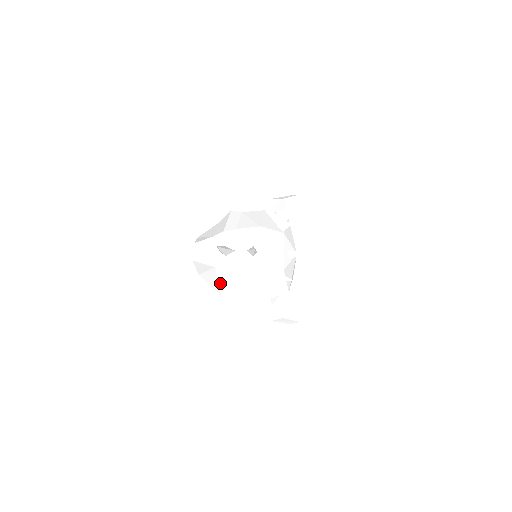
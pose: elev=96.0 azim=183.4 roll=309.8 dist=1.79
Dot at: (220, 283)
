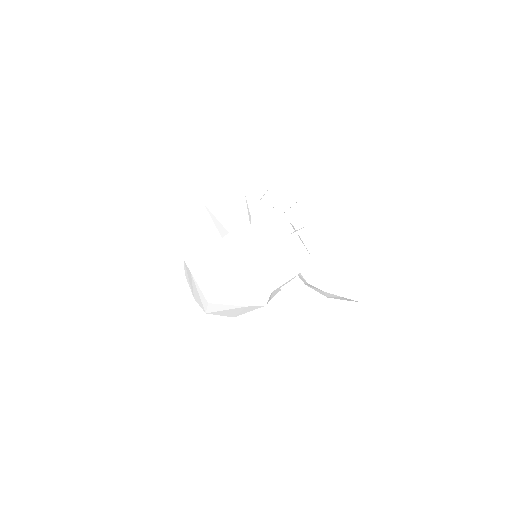
Dot at: (235, 281)
